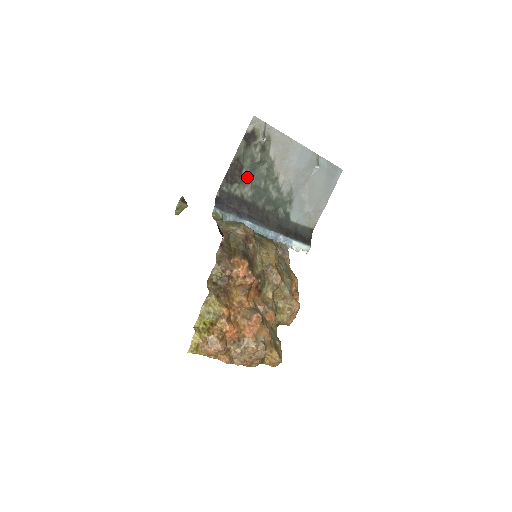
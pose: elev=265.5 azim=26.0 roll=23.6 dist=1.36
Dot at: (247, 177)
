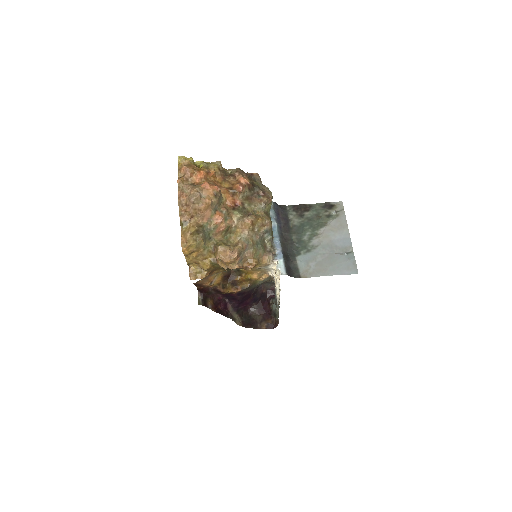
Dot at: (304, 217)
